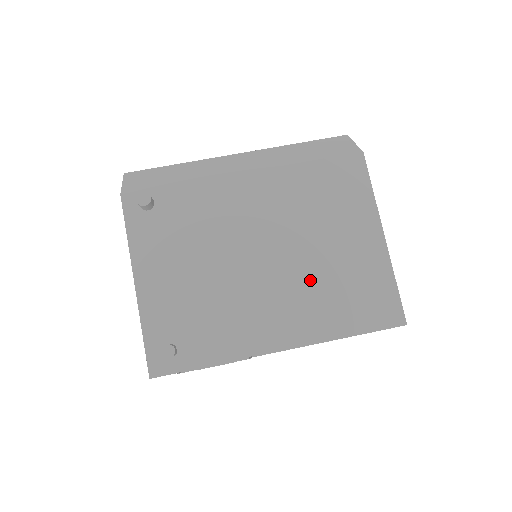
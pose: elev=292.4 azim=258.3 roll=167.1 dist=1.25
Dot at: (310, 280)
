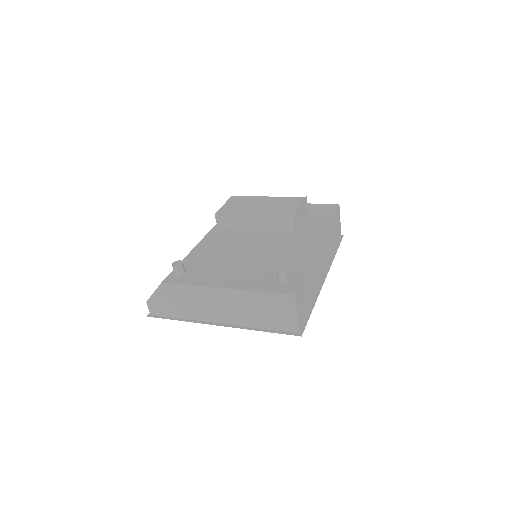
Dot at: occluded
